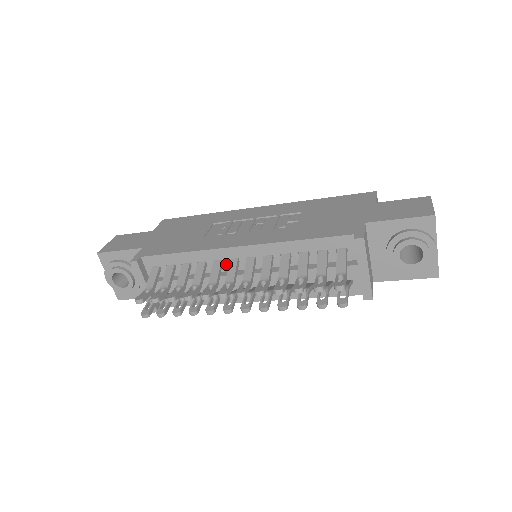
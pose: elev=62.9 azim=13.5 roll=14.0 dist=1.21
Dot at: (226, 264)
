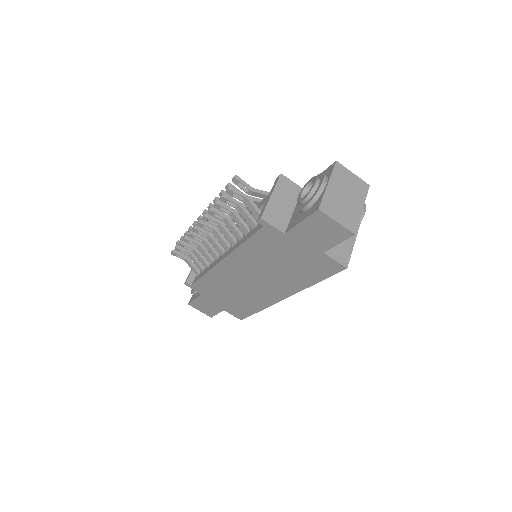
Dot at: occluded
